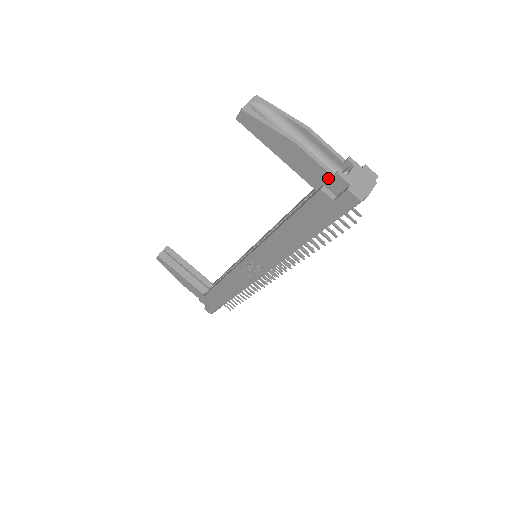
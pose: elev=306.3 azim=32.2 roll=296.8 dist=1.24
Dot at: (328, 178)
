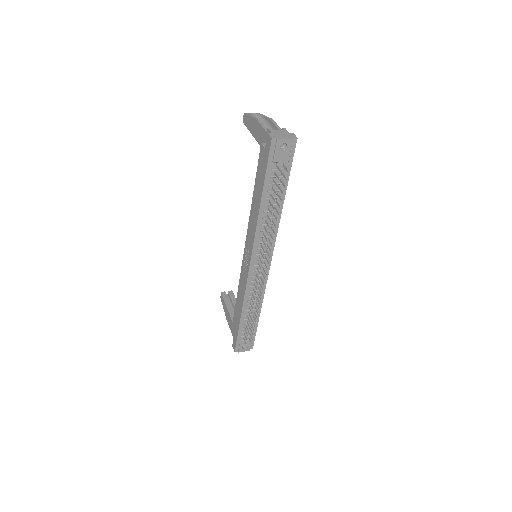
Dot at: (266, 135)
